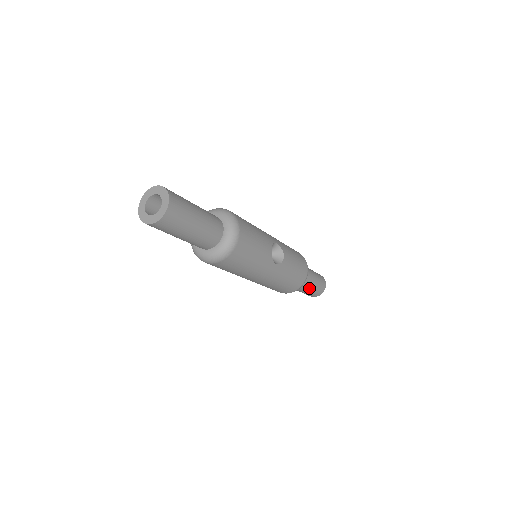
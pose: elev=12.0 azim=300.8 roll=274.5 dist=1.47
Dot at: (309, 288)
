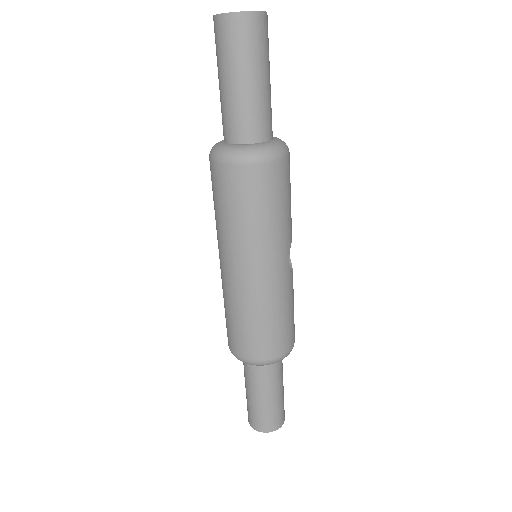
Dot at: (275, 393)
